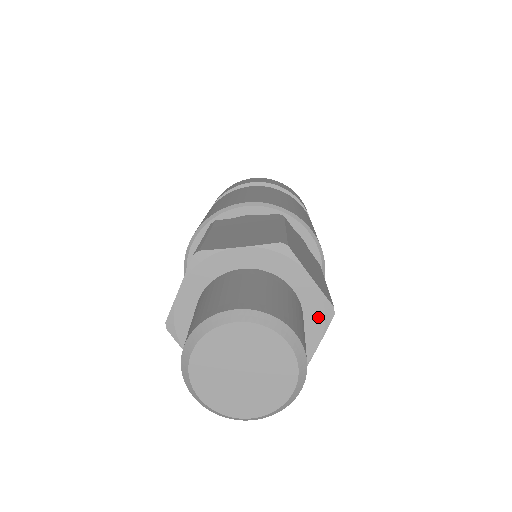
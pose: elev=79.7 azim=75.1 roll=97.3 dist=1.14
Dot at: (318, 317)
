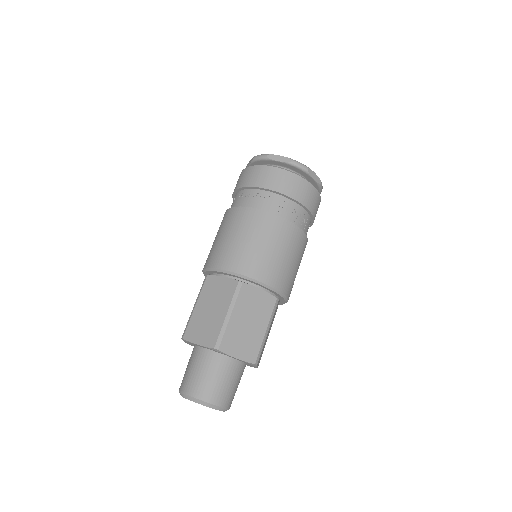
Dot at: occluded
